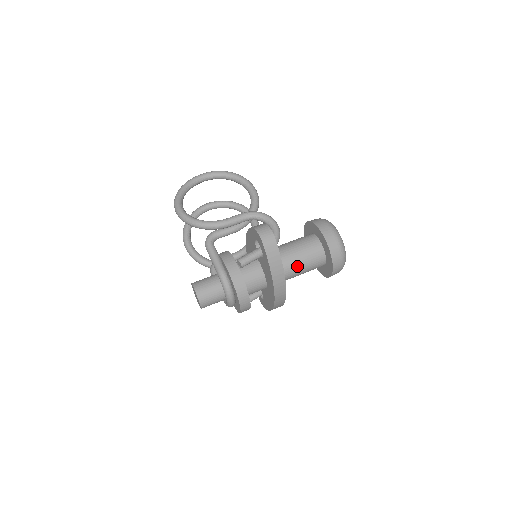
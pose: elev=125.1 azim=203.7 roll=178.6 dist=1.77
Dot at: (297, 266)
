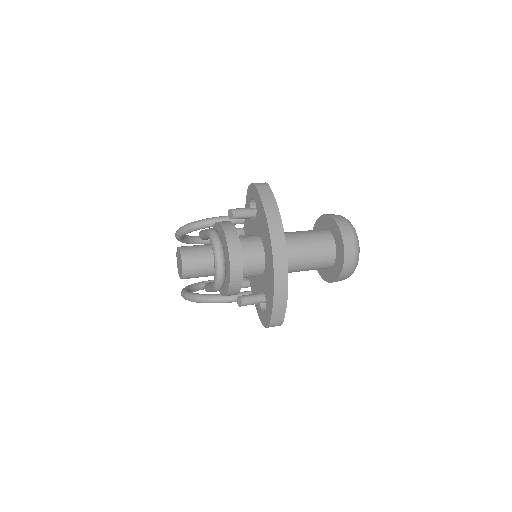
Dot at: (300, 240)
